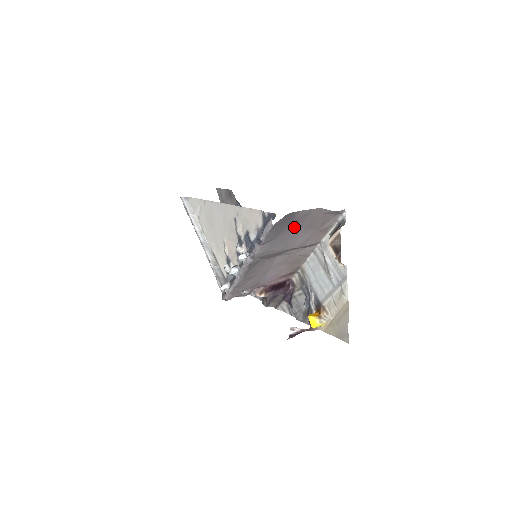
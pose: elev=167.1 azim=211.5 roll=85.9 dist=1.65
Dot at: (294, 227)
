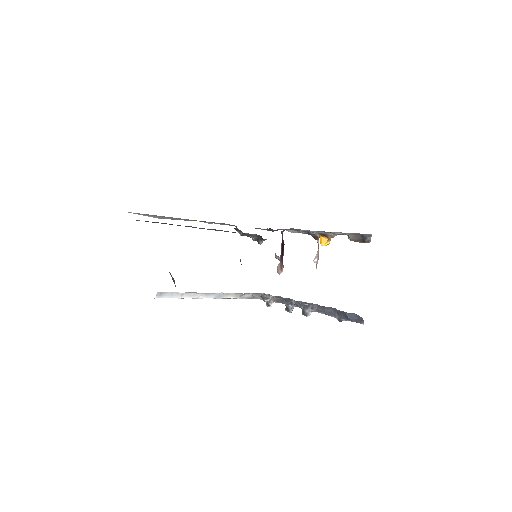
Dot at: occluded
